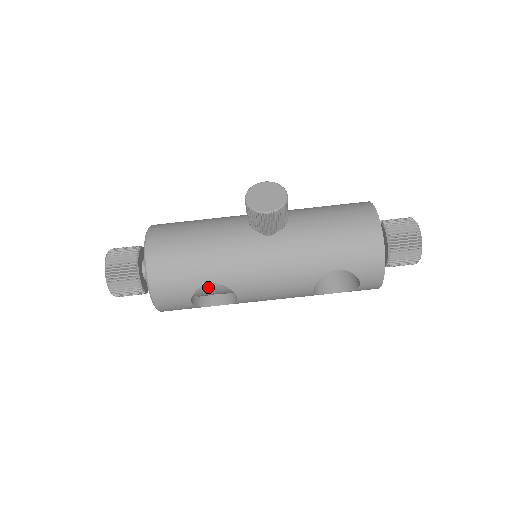
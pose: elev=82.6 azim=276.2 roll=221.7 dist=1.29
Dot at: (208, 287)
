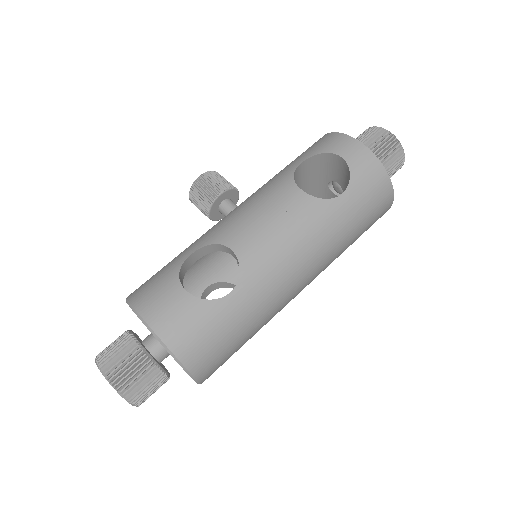
Dot at: occluded
